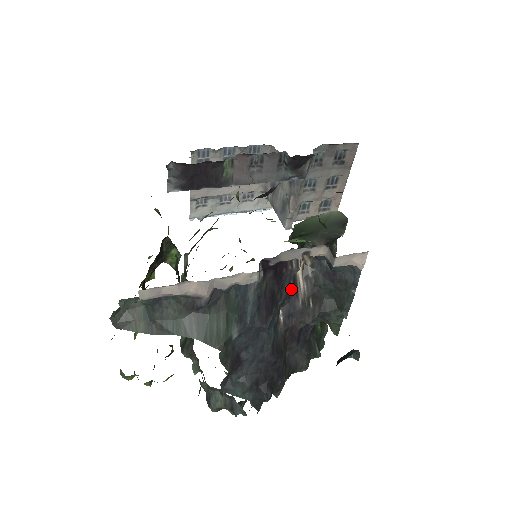
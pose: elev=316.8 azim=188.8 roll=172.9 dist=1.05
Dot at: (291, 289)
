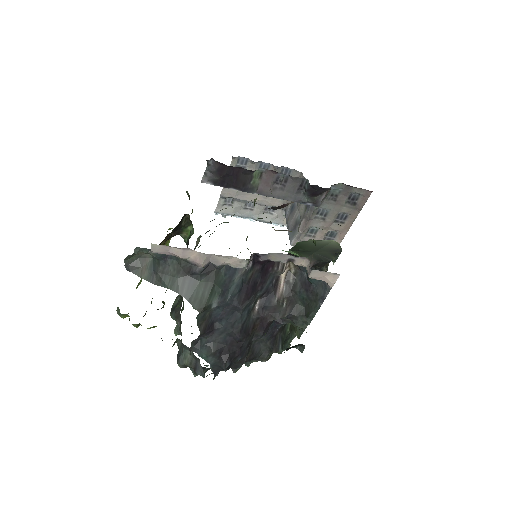
Dot at: (272, 286)
